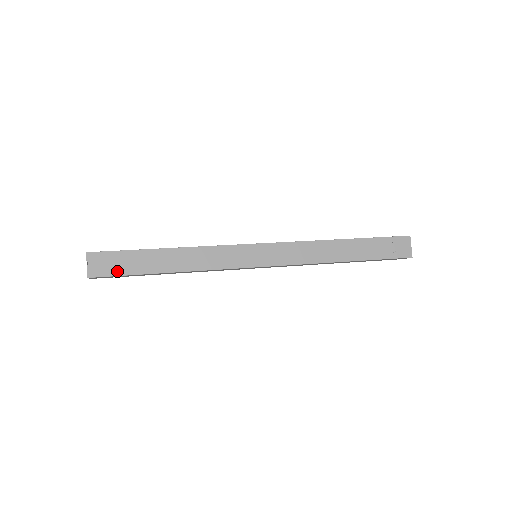
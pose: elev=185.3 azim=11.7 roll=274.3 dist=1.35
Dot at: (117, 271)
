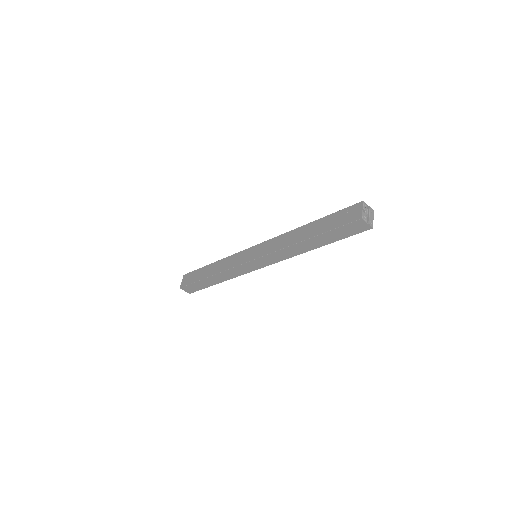
Dot at: (190, 282)
